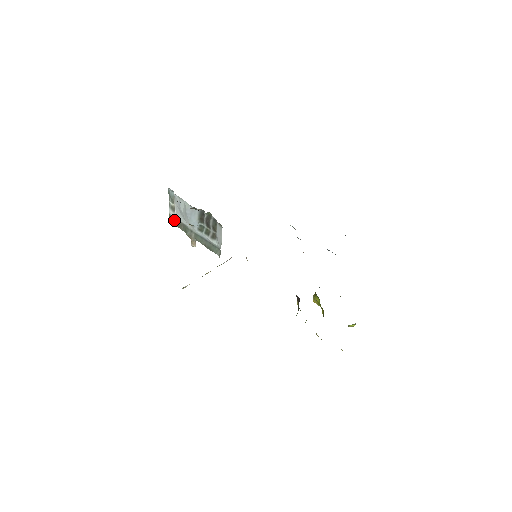
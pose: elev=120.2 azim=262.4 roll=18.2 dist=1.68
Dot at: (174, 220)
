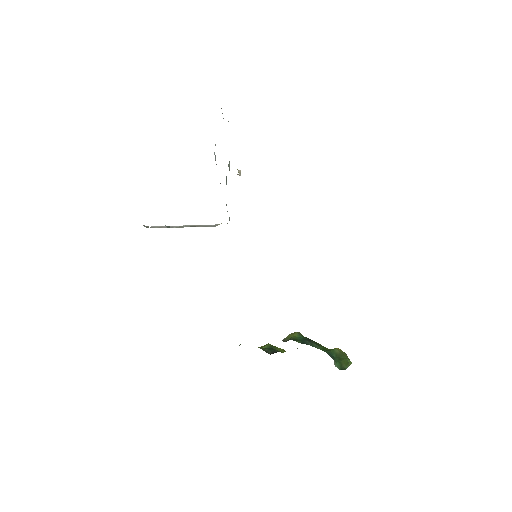
Dot at: occluded
